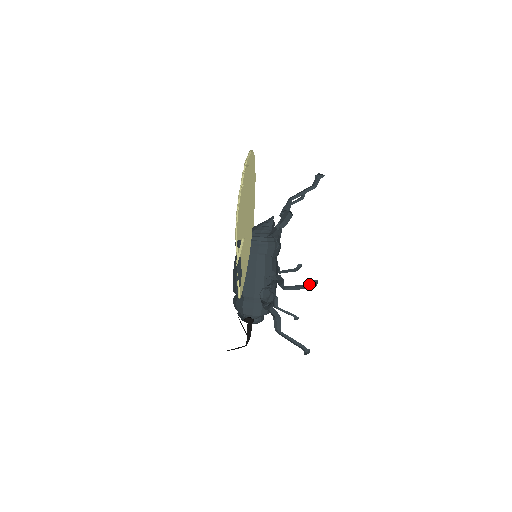
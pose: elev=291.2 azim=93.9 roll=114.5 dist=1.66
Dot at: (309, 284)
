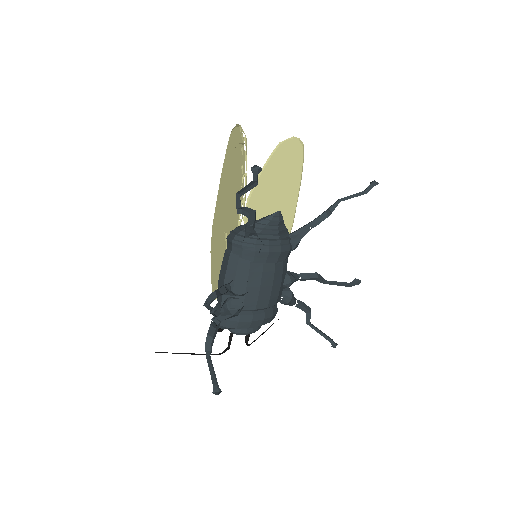
Dot at: (218, 310)
